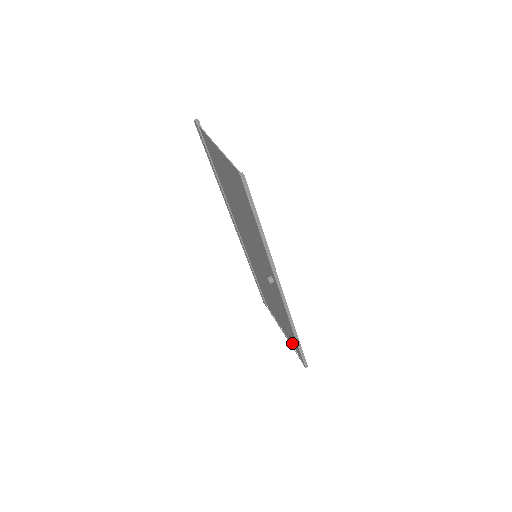
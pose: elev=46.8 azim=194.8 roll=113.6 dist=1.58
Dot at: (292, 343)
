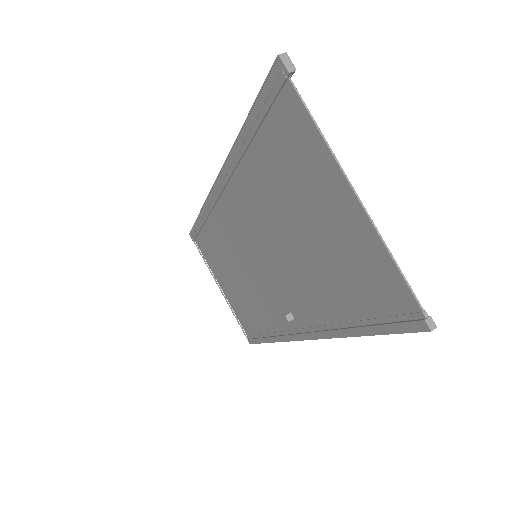
Dot at: (237, 314)
